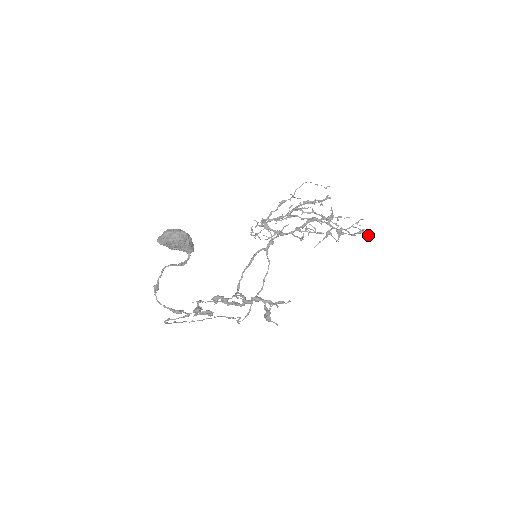
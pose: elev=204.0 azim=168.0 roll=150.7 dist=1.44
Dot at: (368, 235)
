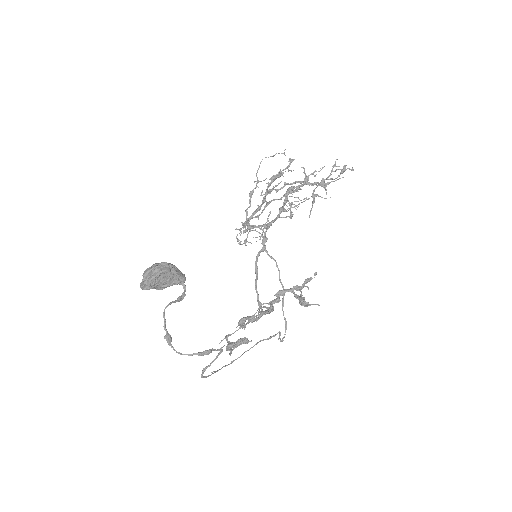
Dot at: (352, 169)
